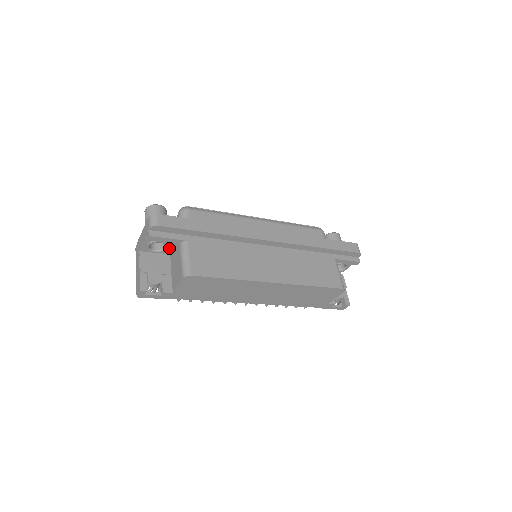
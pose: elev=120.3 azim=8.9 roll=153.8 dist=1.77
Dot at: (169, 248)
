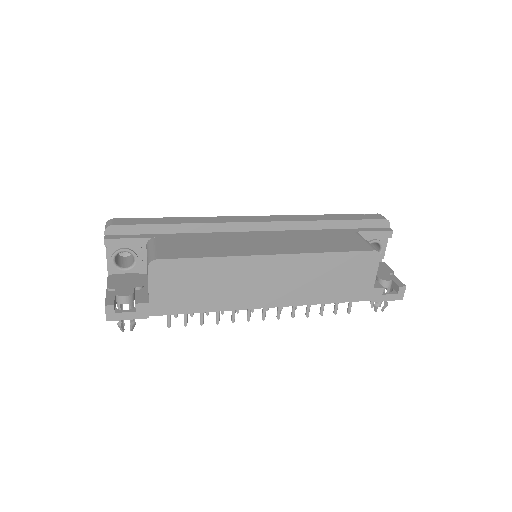
Dot at: (140, 261)
